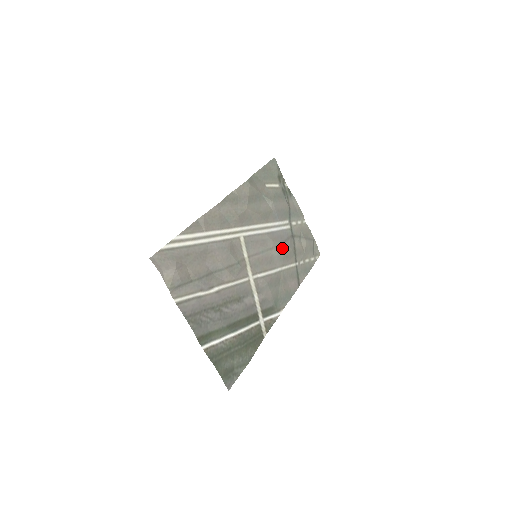
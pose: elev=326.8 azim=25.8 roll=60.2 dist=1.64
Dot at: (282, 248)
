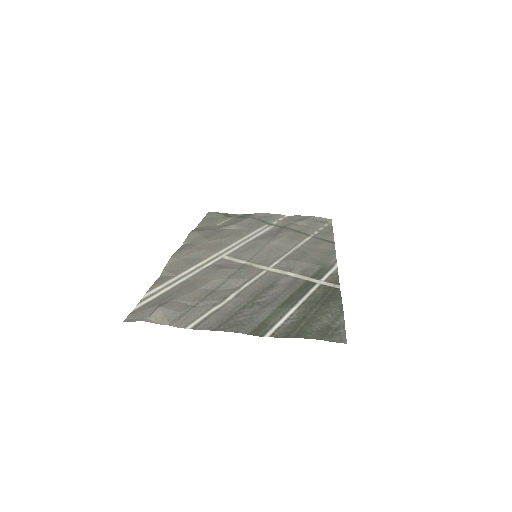
Dot at: (279, 237)
